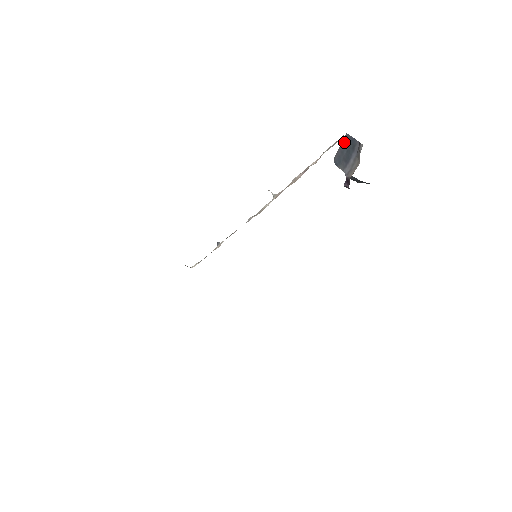
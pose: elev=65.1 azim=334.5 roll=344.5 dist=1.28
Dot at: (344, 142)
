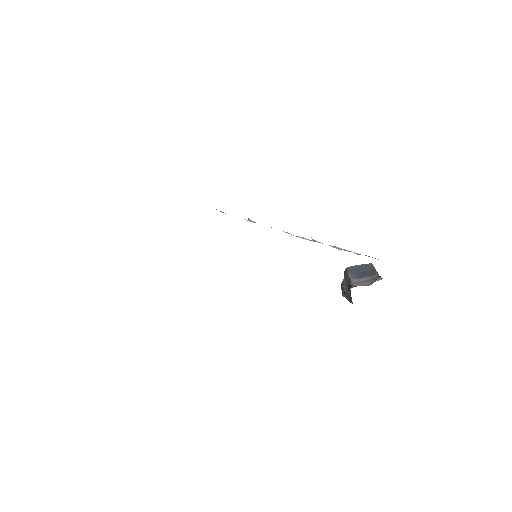
Dot at: (366, 266)
